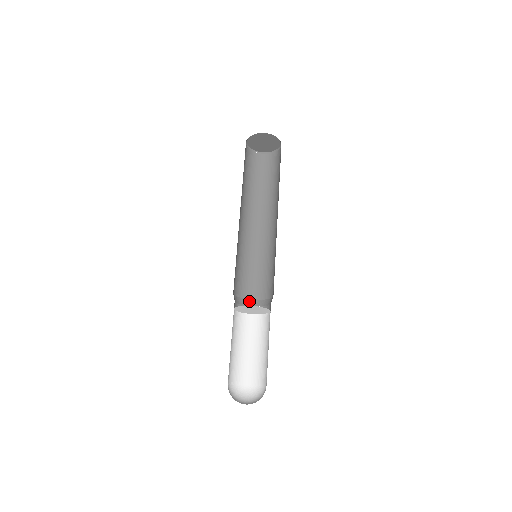
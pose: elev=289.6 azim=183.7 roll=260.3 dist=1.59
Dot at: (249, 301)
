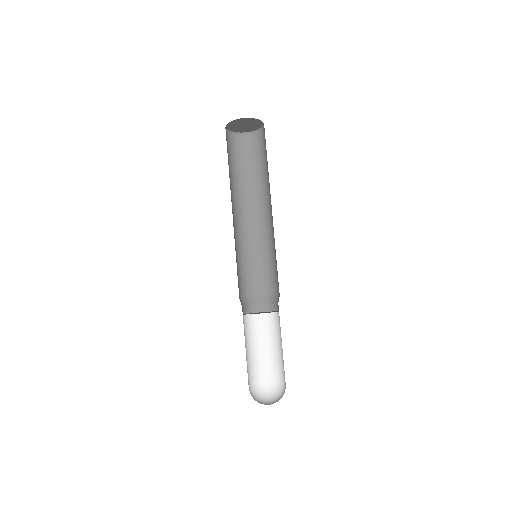
Dot at: (261, 299)
